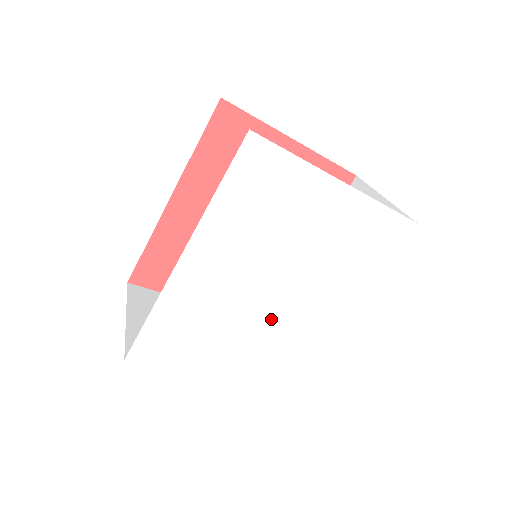
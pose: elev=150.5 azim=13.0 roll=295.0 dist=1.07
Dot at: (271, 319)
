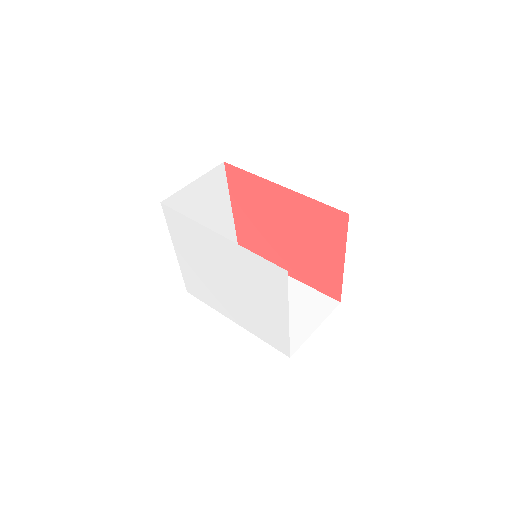
Dot at: (214, 280)
